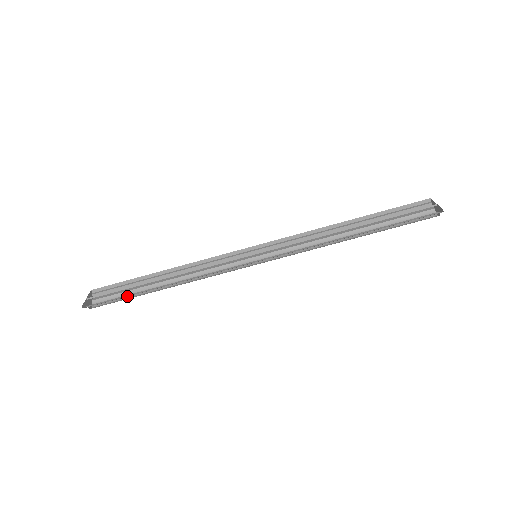
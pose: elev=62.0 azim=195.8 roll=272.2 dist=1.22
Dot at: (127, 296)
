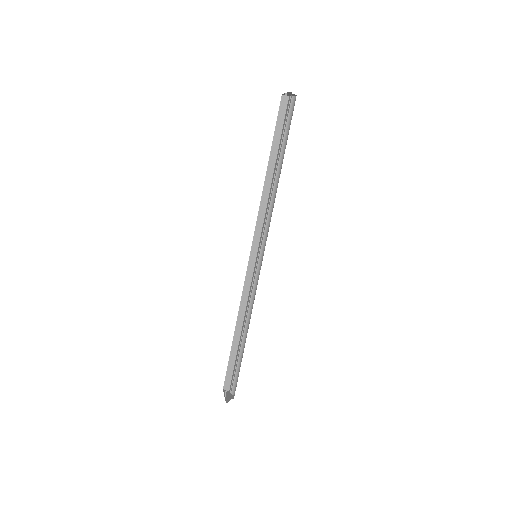
Dot at: occluded
